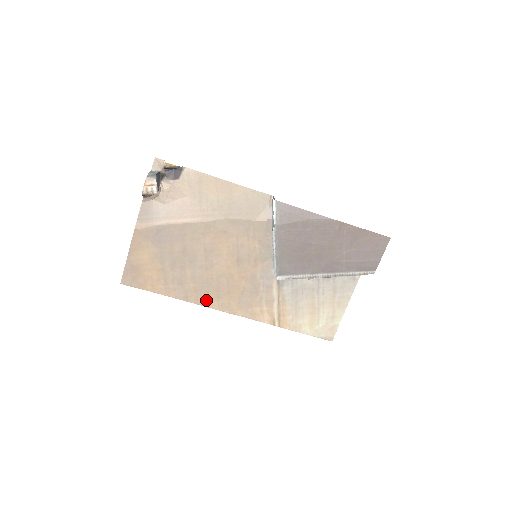
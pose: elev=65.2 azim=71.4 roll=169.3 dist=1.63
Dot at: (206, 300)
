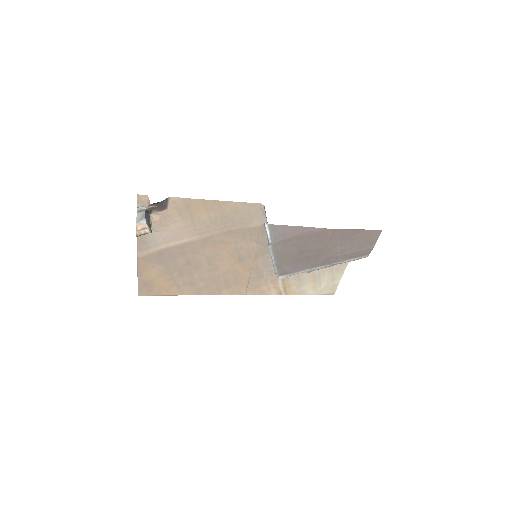
Dot at: (217, 291)
